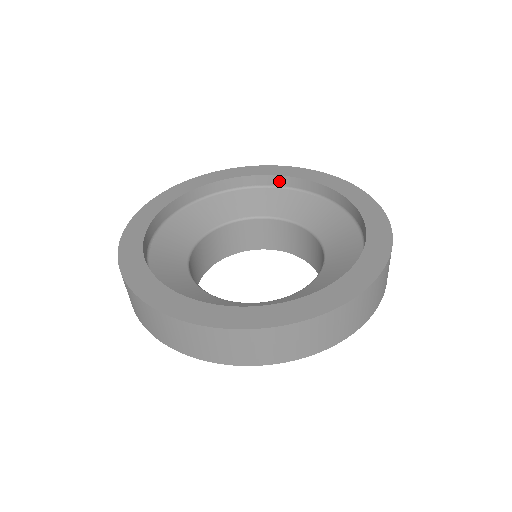
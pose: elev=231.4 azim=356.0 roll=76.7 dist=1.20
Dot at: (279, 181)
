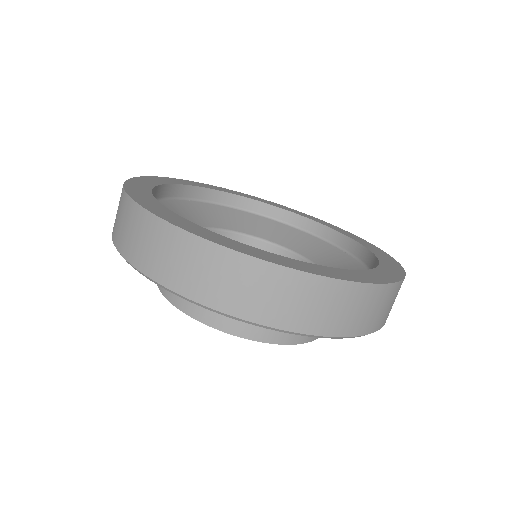
Dot at: (328, 234)
